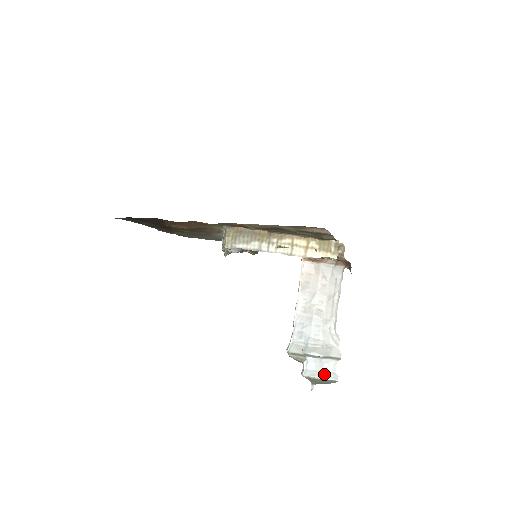
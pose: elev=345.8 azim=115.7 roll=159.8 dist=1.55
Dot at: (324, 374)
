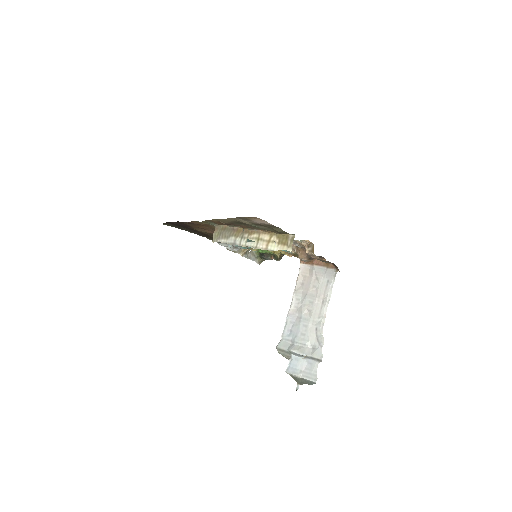
Dot at: (305, 374)
